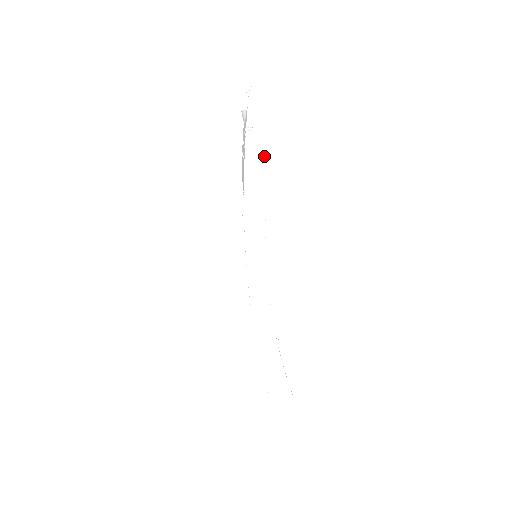
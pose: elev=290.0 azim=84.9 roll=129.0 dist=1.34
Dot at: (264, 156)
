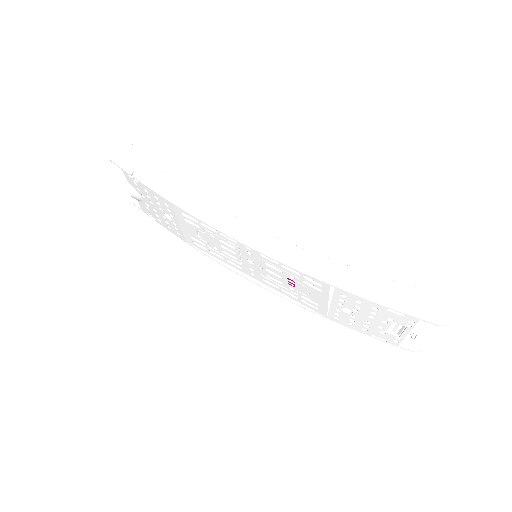
Dot at: (162, 175)
